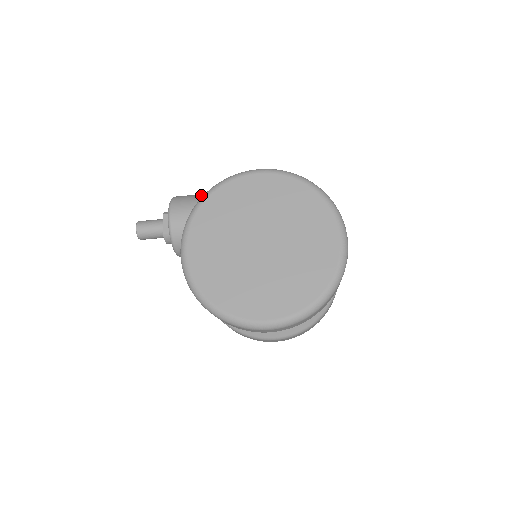
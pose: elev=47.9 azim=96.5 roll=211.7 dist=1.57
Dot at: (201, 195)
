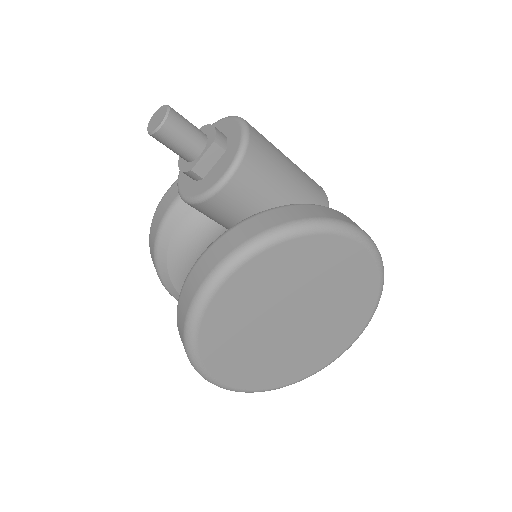
Dot at: (281, 168)
